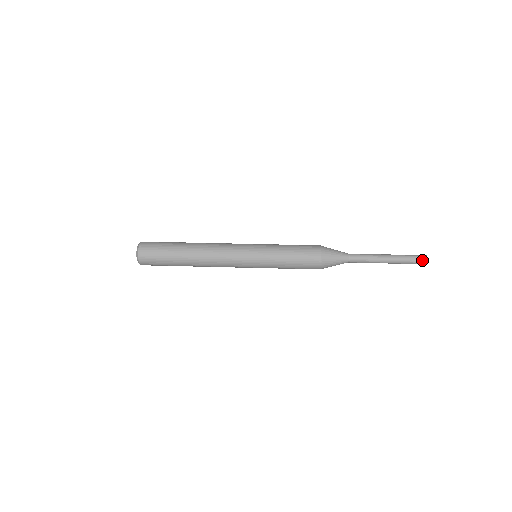
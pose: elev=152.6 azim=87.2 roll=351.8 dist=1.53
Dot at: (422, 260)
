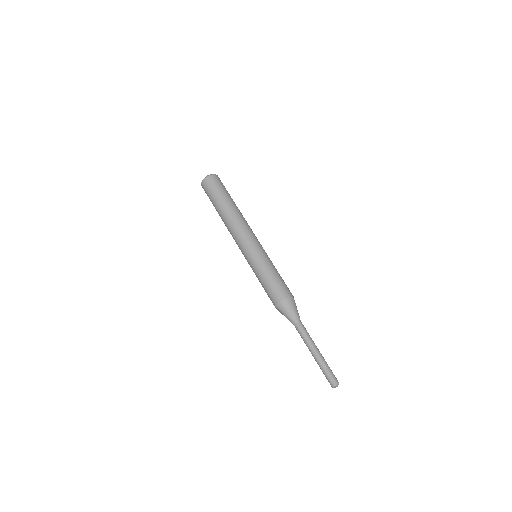
Dot at: (331, 382)
